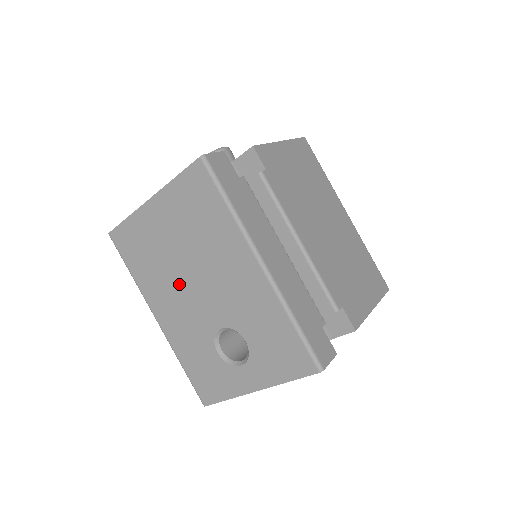
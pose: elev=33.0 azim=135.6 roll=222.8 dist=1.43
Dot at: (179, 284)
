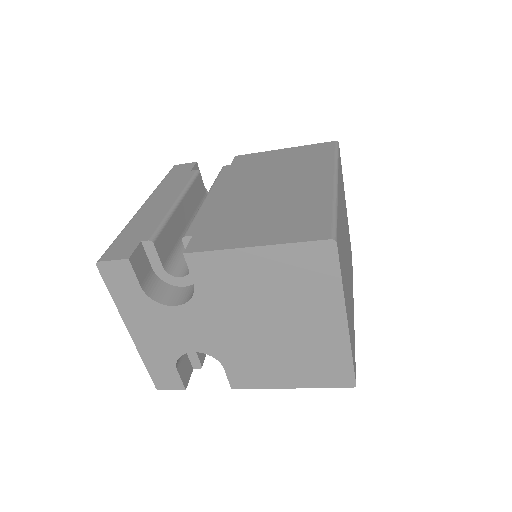
Dot at: occluded
